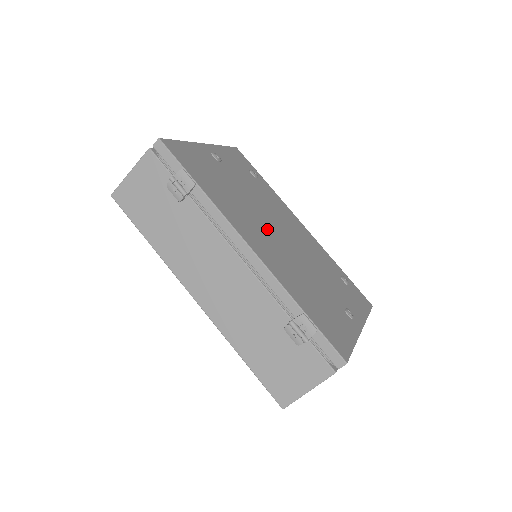
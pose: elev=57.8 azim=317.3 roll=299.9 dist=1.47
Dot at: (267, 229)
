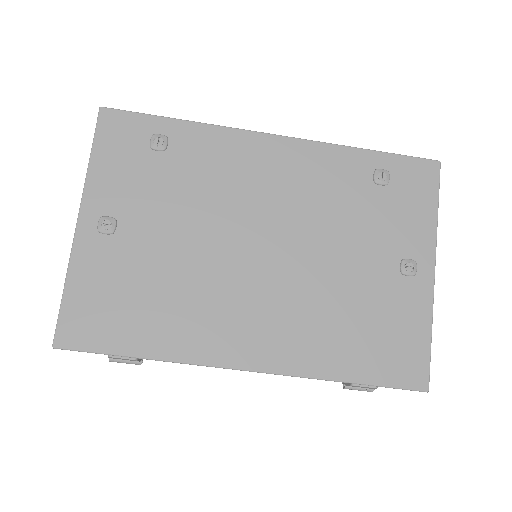
Dot at: (244, 278)
